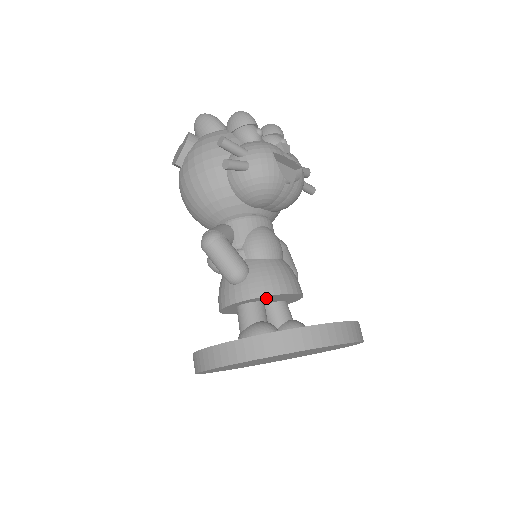
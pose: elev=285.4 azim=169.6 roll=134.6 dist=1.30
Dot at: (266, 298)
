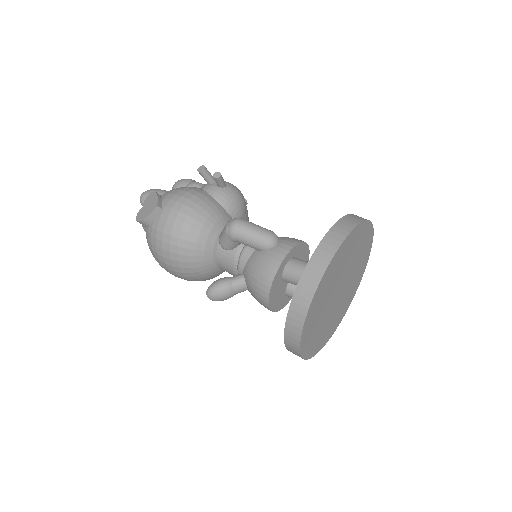
Dot at: (300, 251)
